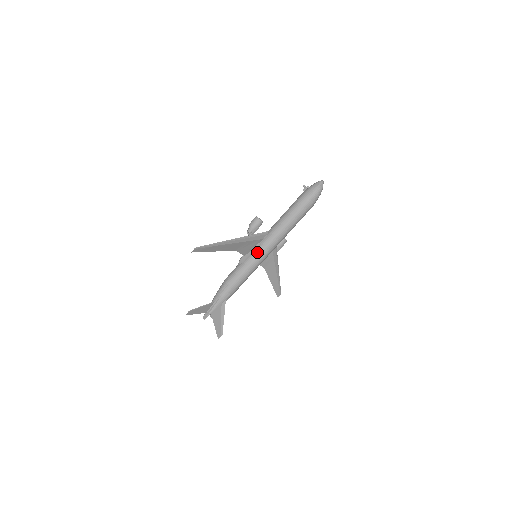
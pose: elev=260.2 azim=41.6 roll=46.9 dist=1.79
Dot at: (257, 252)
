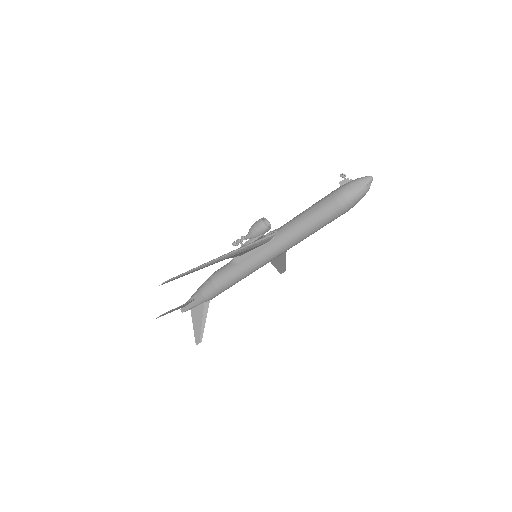
Dot at: (257, 257)
